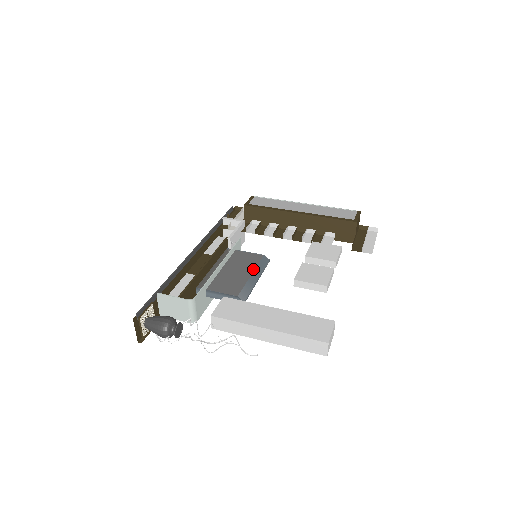
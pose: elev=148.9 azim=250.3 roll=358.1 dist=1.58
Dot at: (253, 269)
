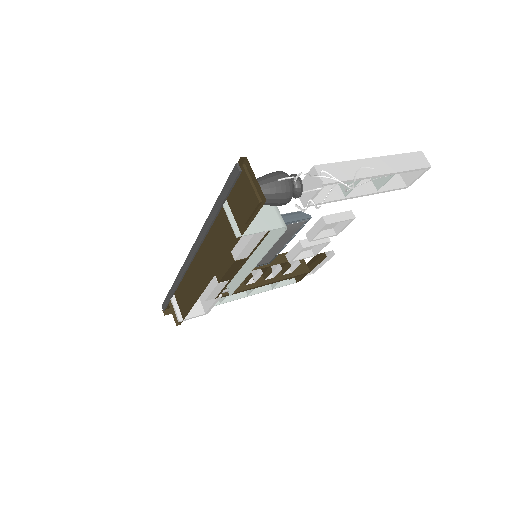
Dot at: occluded
